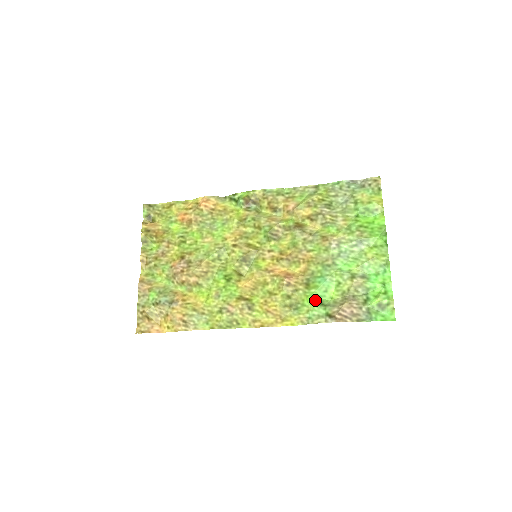
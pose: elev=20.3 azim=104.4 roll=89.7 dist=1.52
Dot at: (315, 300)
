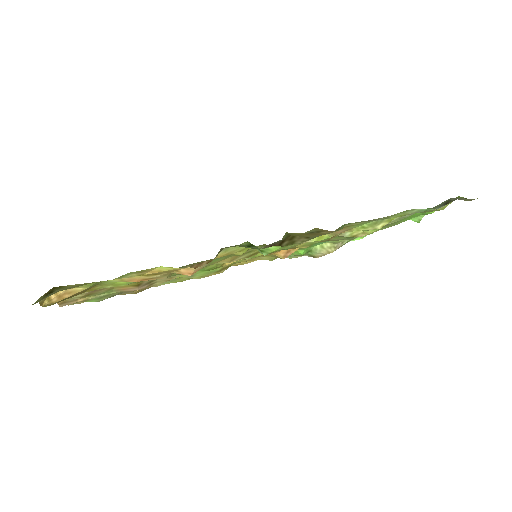
Dot at: (305, 253)
